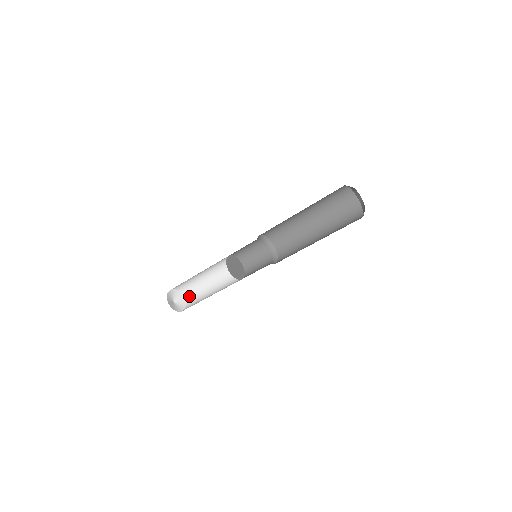
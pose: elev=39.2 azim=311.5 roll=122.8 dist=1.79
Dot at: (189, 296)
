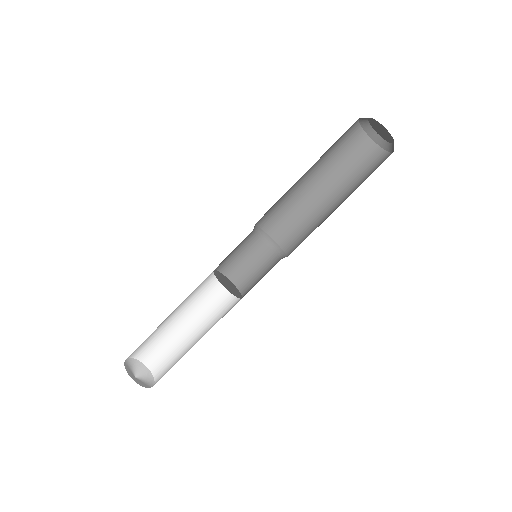
Dot at: (161, 374)
